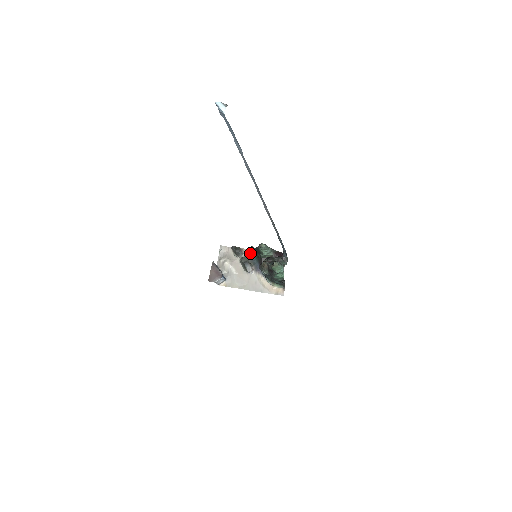
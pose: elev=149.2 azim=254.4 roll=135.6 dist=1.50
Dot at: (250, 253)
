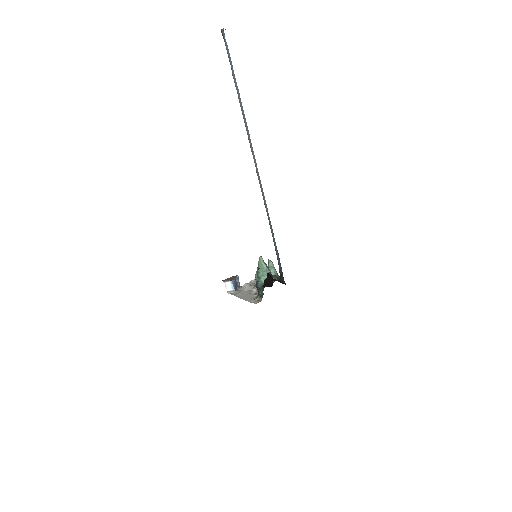
Dot at: occluded
